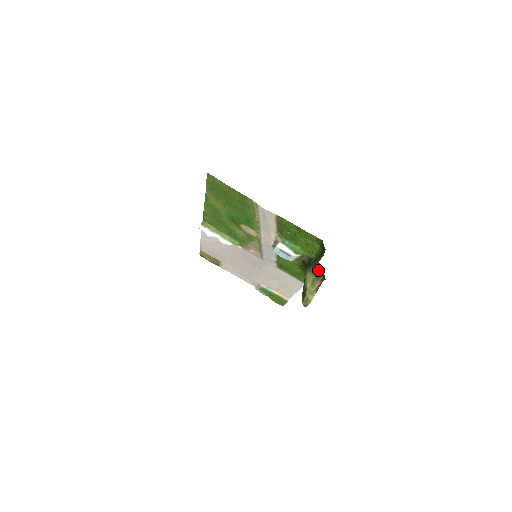
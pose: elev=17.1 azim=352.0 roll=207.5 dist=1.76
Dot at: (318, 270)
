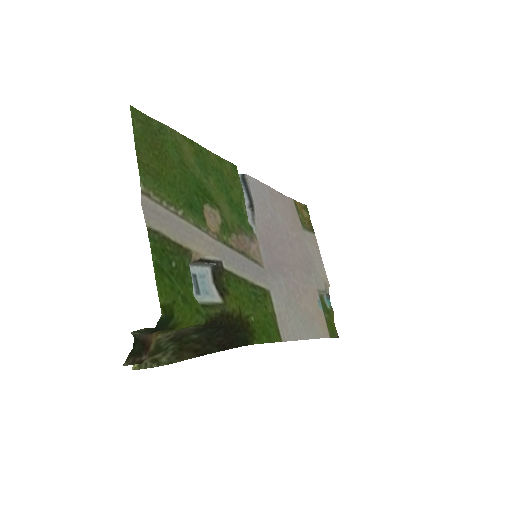
Dot at: (139, 344)
